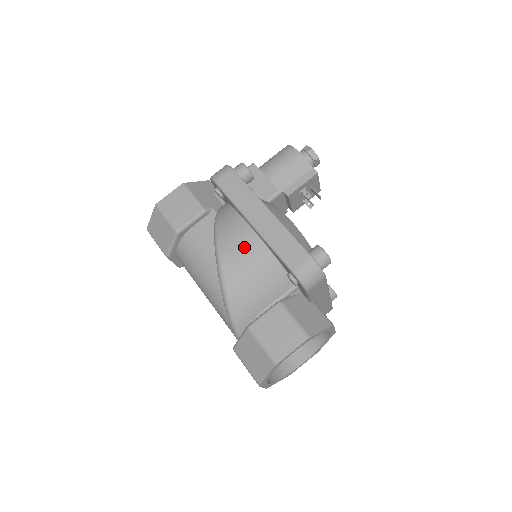
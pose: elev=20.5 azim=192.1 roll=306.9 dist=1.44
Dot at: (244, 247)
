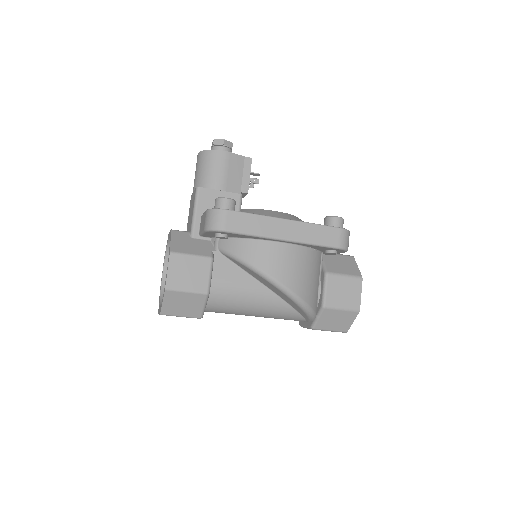
Dot at: (288, 260)
